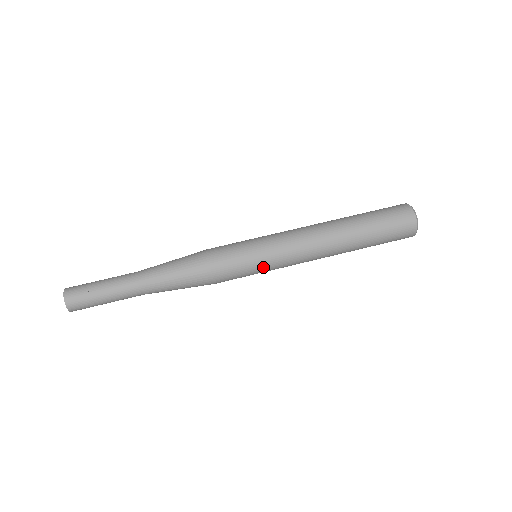
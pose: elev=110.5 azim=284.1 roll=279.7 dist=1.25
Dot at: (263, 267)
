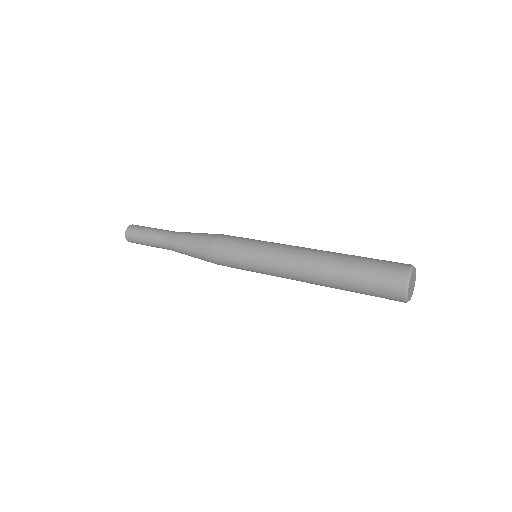
Dot at: (250, 260)
